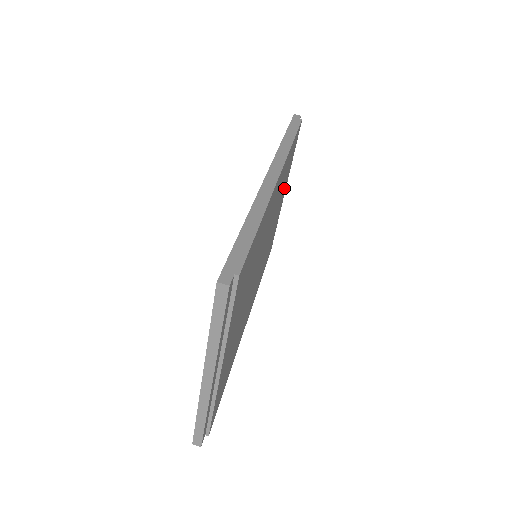
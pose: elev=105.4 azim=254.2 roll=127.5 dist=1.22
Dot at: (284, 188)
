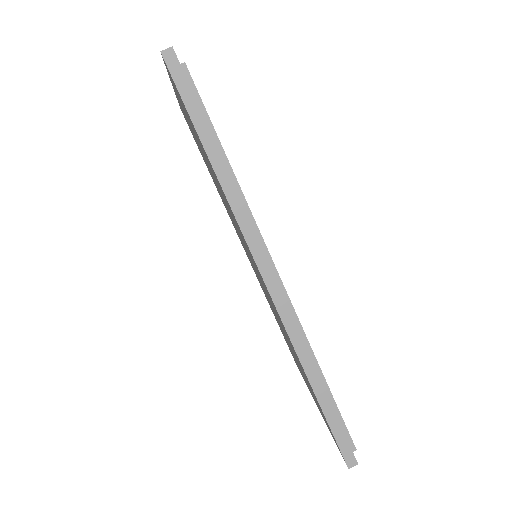
Dot at: occluded
